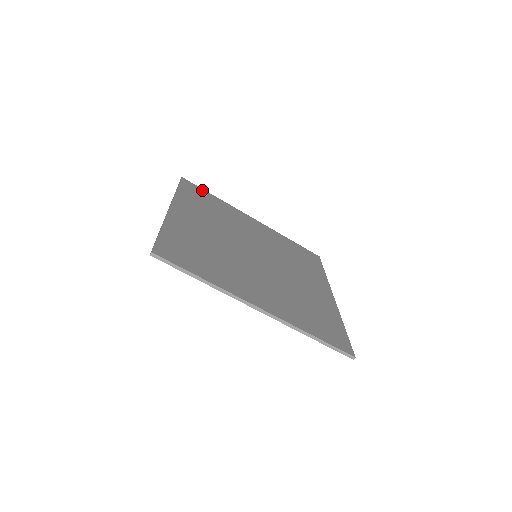
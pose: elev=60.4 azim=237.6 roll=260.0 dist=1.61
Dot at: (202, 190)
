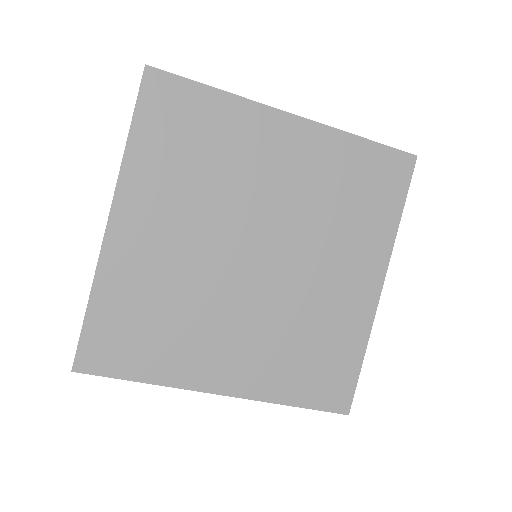
Dot at: (186, 86)
